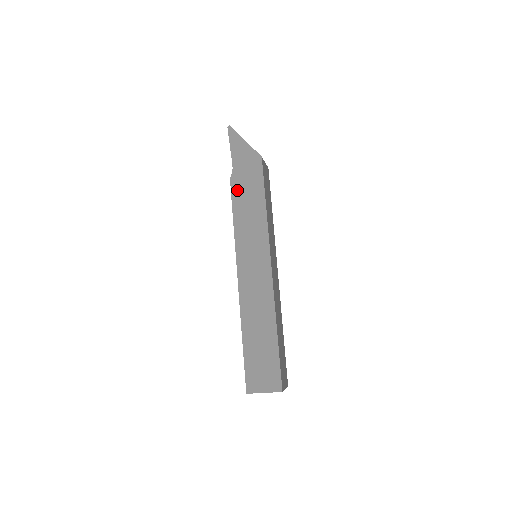
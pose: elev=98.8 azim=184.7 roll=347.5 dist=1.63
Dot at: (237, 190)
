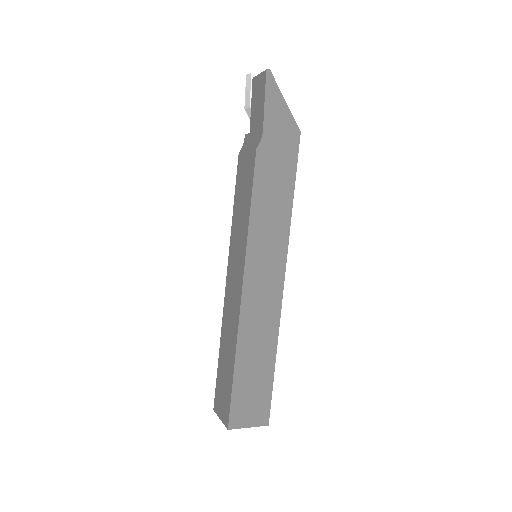
Dot at: (263, 168)
